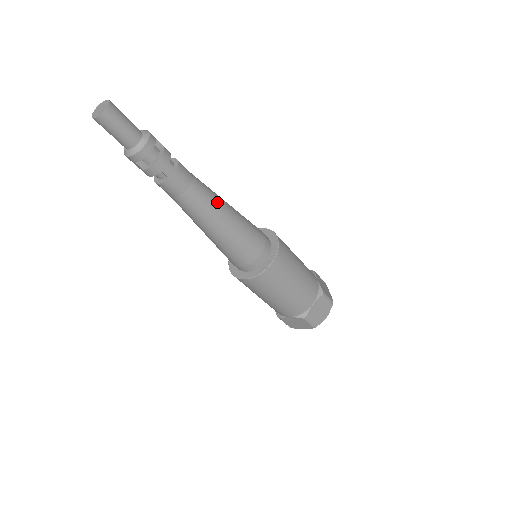
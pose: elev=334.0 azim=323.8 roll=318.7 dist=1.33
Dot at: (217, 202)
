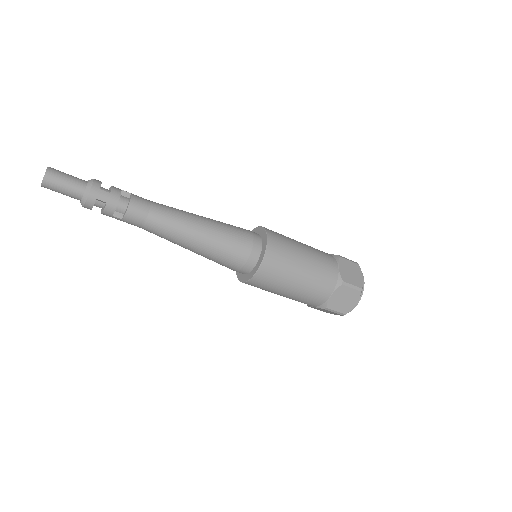
Dot at: (176, 238)
